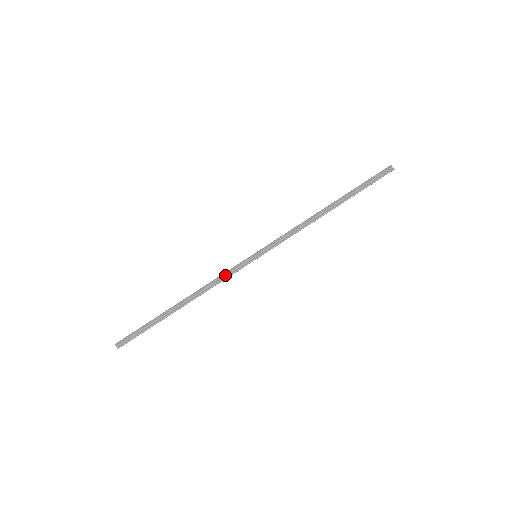
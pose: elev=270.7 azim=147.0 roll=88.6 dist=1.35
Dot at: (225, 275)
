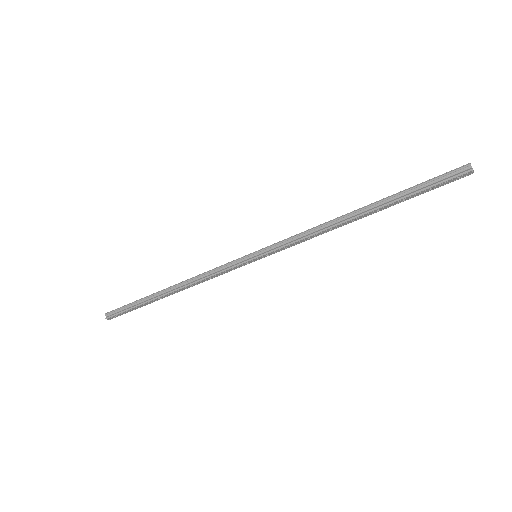
Dot at: (217, 270)
